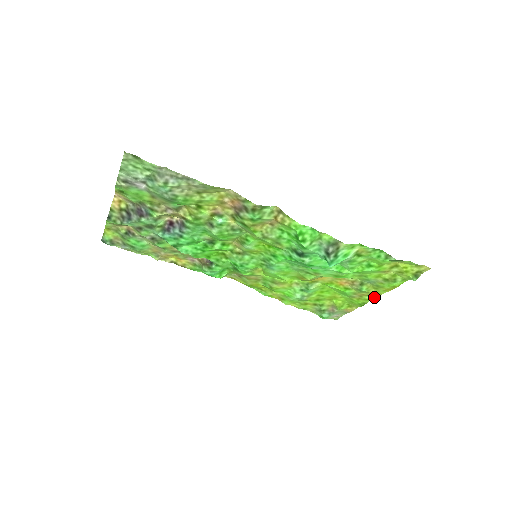
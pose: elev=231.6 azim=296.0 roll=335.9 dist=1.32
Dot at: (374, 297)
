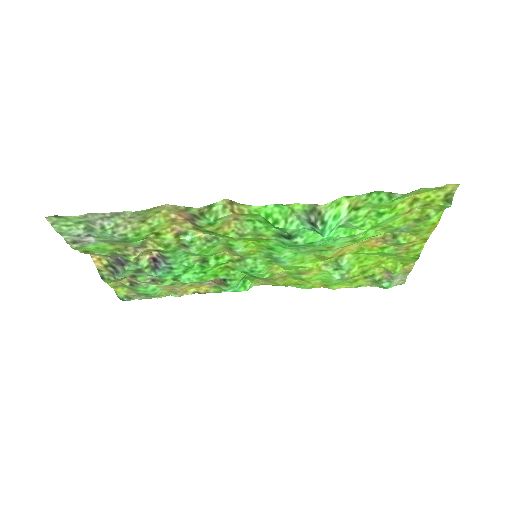
Dot at: (423, 244)
